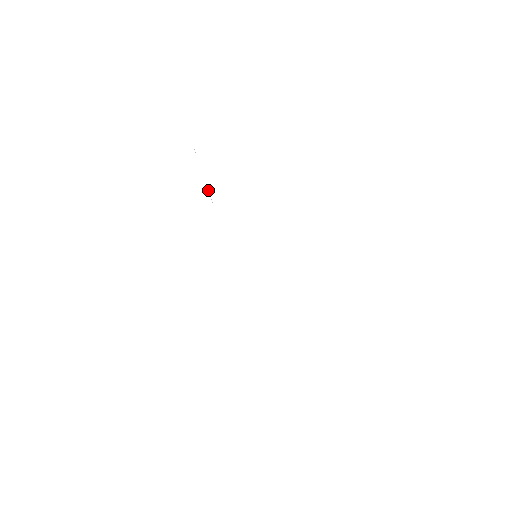
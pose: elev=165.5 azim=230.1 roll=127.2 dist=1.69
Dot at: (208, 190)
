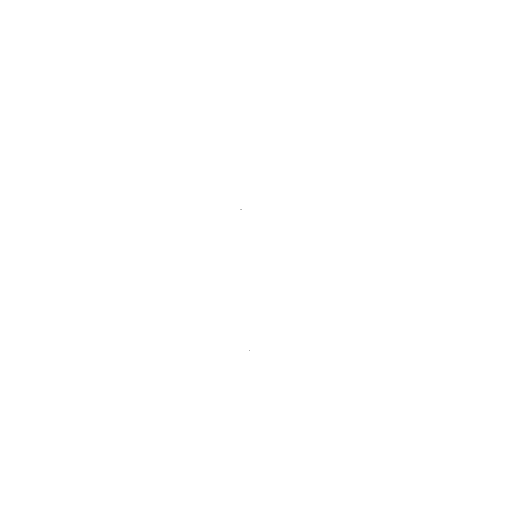
Dot at: occluded
